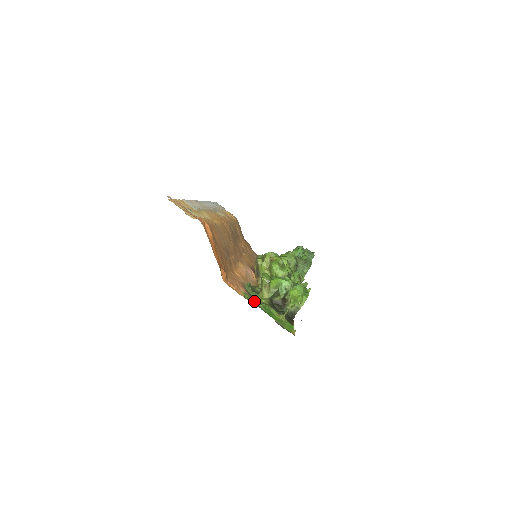
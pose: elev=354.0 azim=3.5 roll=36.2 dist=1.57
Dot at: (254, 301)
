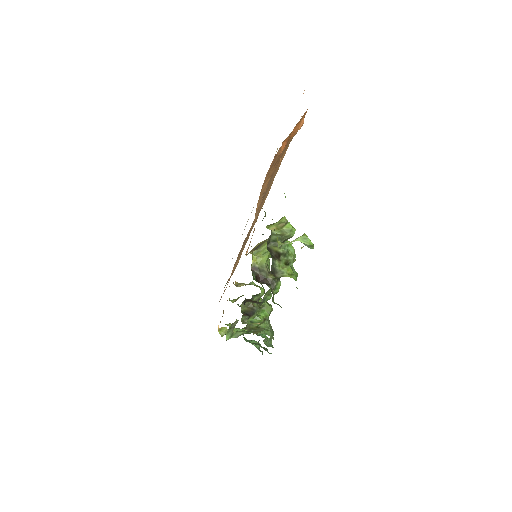
Dot at: occluded
